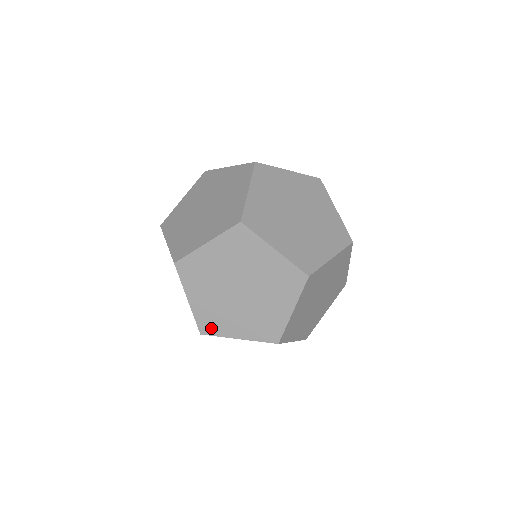
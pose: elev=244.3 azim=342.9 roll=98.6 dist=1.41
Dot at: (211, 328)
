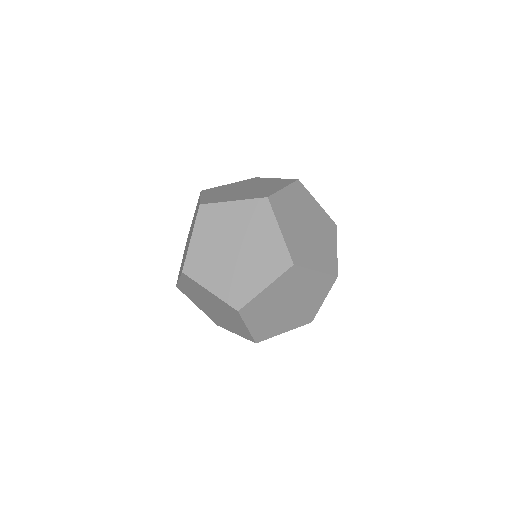
Dot at: (194, 271)
